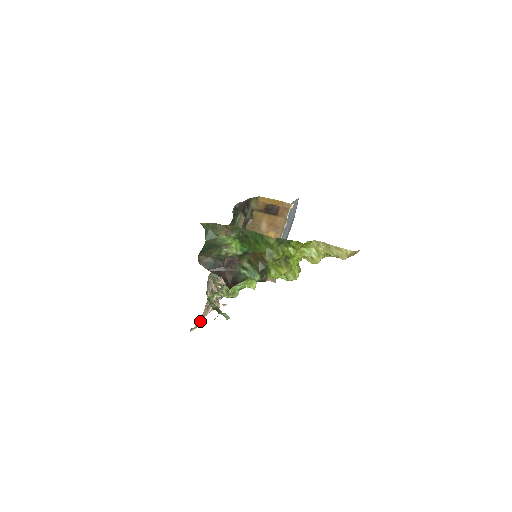
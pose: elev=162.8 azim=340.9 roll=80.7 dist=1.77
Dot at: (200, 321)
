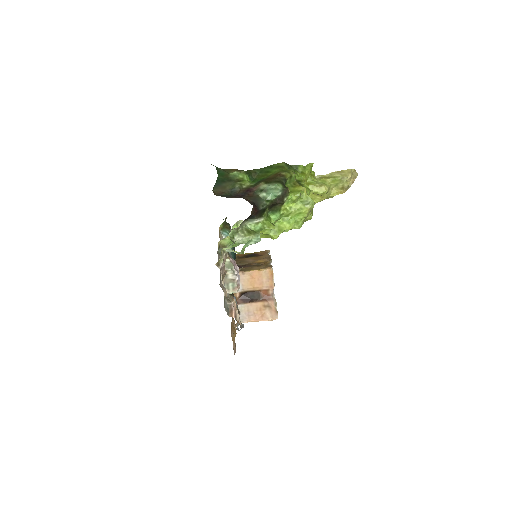
Dot at: (224, 263)
